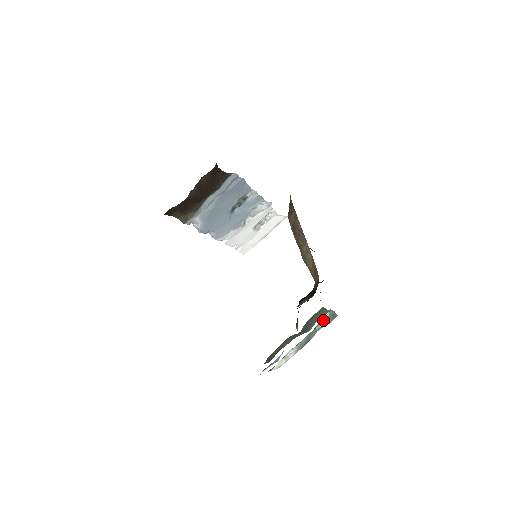
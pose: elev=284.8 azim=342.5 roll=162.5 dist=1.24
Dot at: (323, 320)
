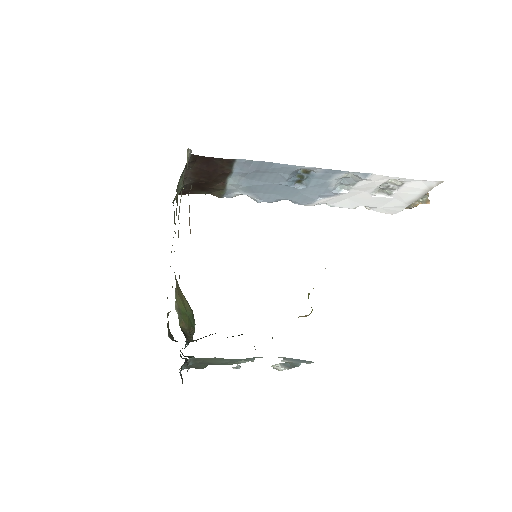
Dot at: (284, 358)
